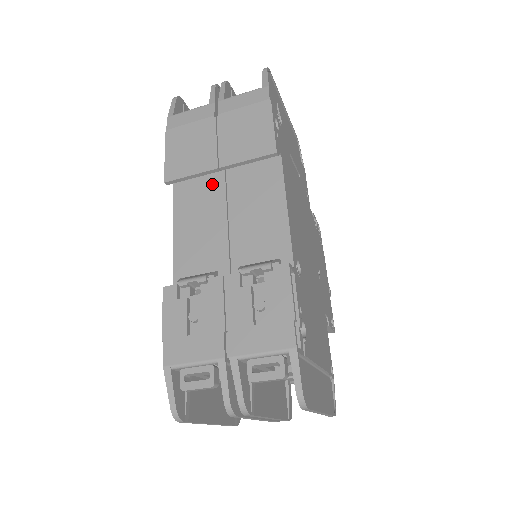
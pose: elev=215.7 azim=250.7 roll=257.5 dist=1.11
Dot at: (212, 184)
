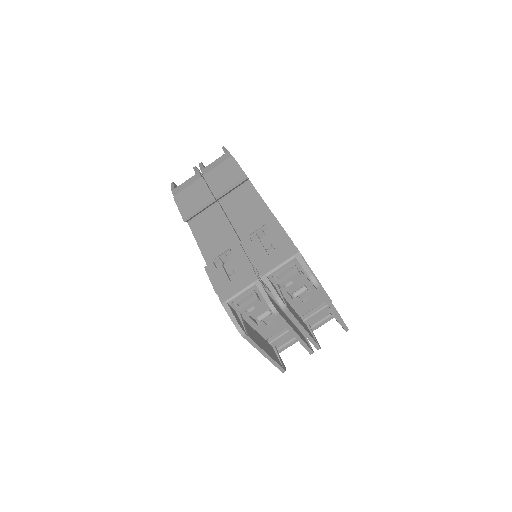
Dot at: (213, 212)
